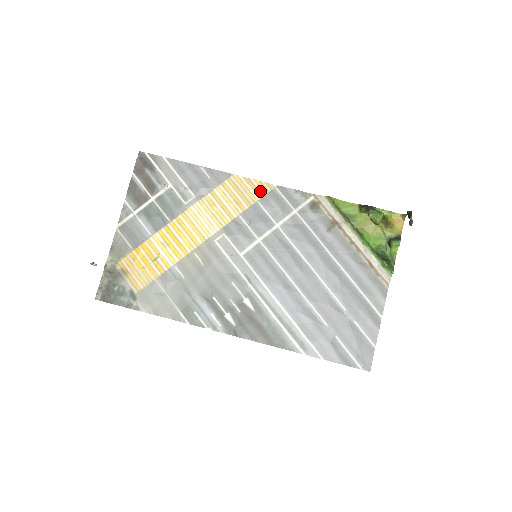
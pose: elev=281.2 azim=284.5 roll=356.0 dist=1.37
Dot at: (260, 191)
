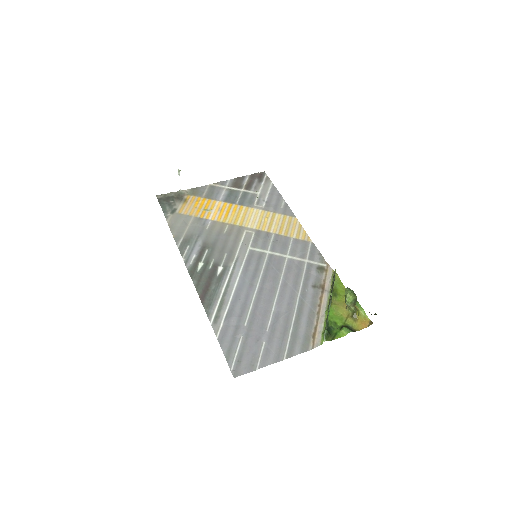
Dot at: (300, 236)
